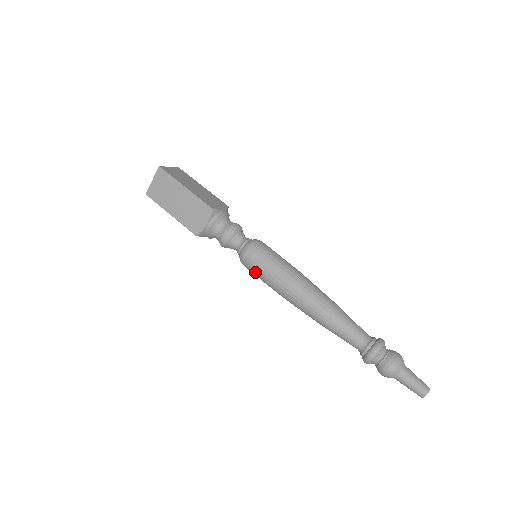
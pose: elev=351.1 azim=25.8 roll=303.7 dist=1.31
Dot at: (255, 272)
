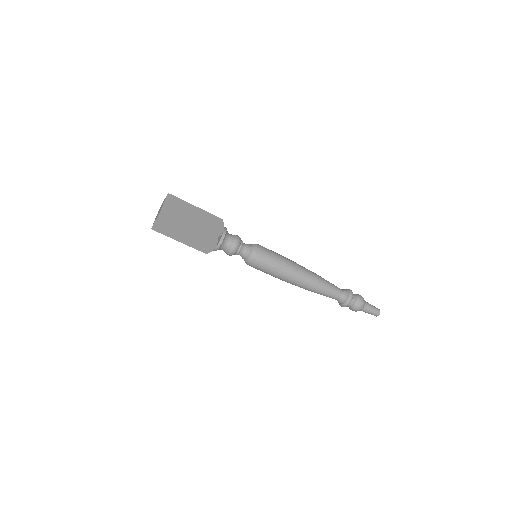
Dot at: (268, 259)
